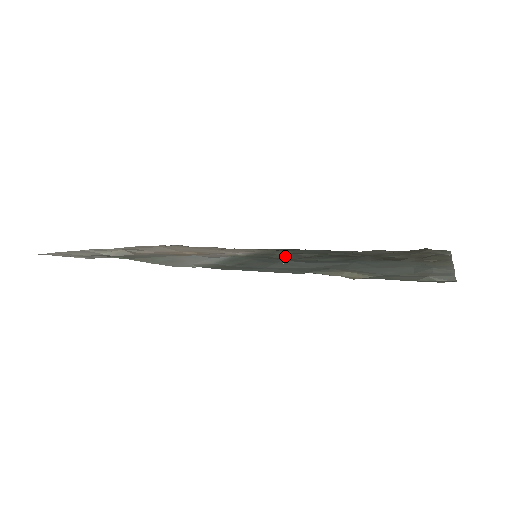
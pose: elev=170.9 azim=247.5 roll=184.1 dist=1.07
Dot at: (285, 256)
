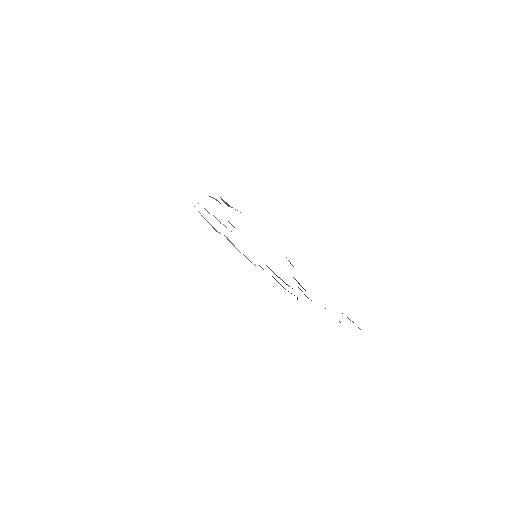
Dot at: occluded
